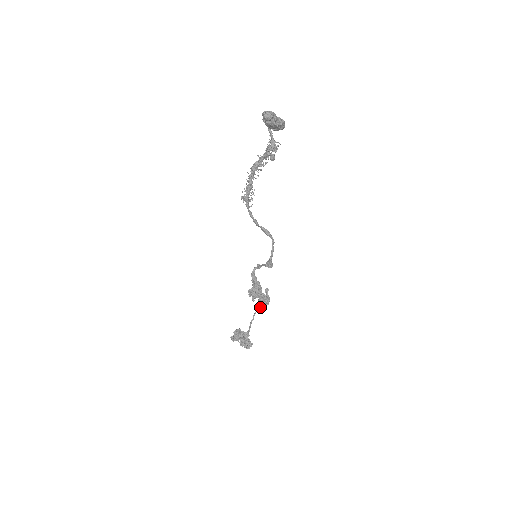
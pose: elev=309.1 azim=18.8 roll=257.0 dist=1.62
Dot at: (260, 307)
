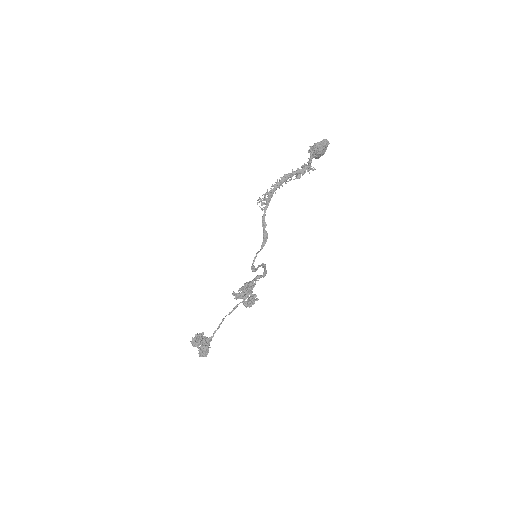
Dot at: (233, 310)
